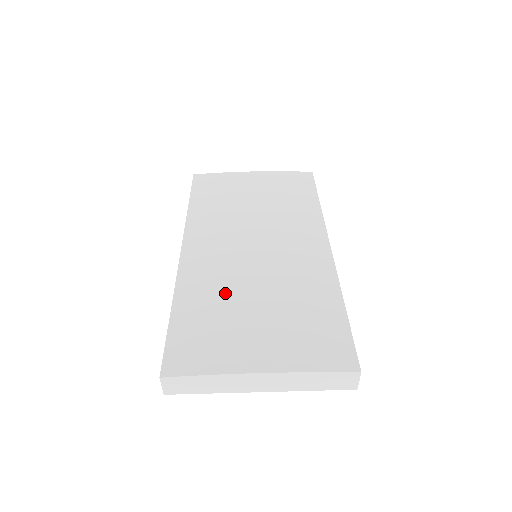
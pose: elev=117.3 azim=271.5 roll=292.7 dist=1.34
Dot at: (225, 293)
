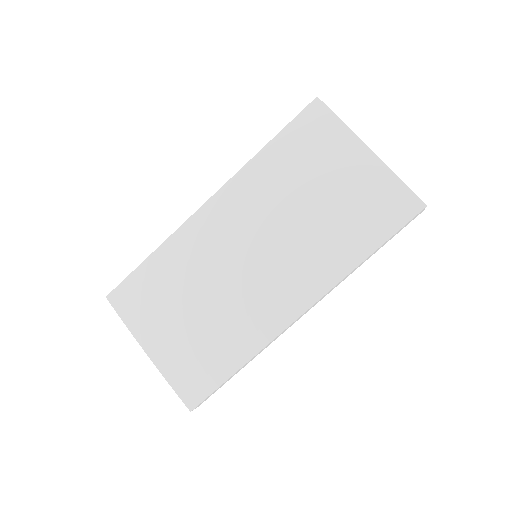
Dot at: (188, 277)
